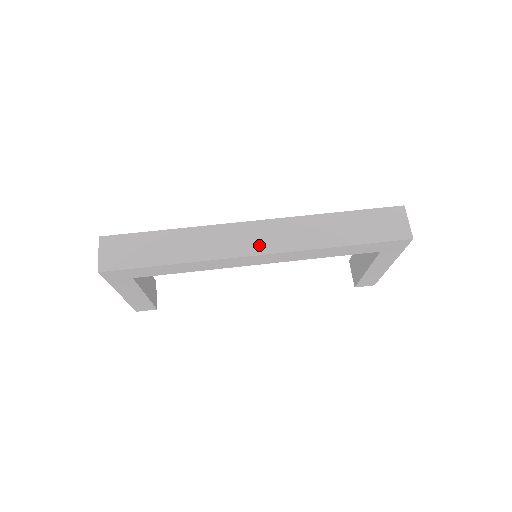
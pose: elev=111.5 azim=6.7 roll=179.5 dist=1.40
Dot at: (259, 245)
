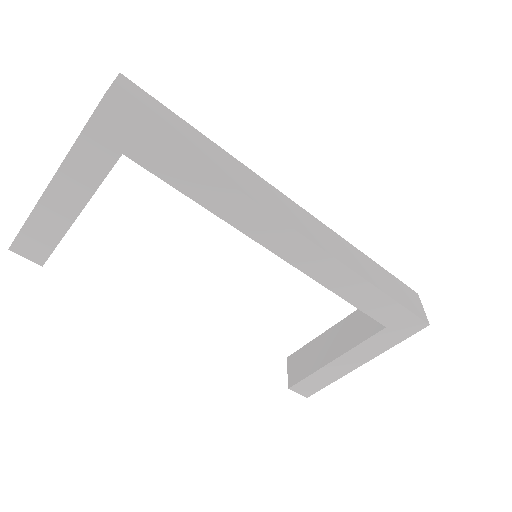
Dot at: (301, 225)
